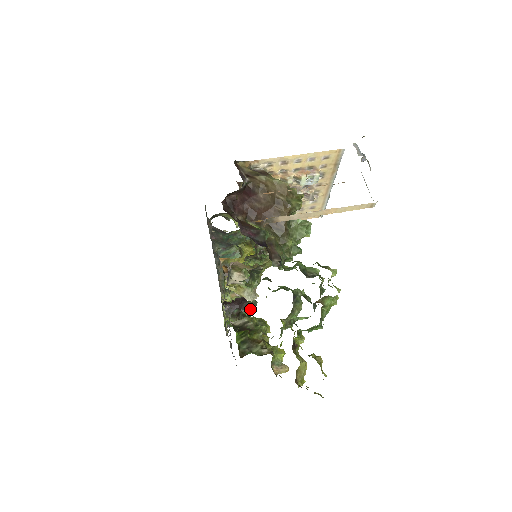
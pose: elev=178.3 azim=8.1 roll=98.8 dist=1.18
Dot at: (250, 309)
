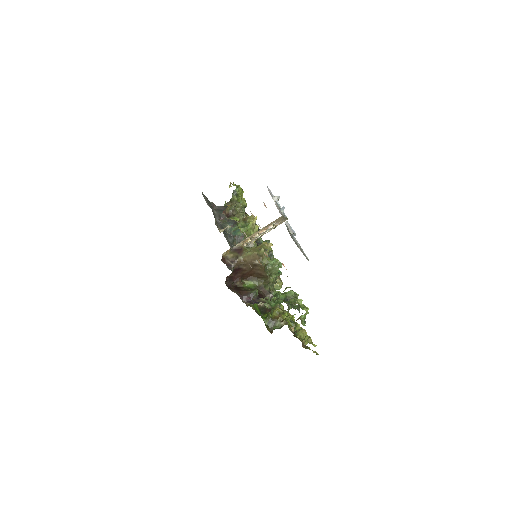
Dot at: occluded
